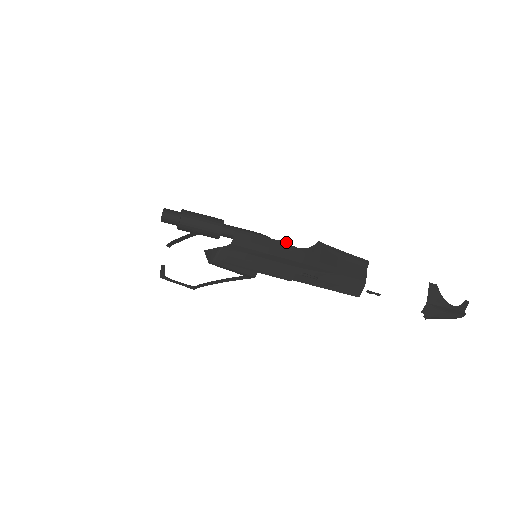
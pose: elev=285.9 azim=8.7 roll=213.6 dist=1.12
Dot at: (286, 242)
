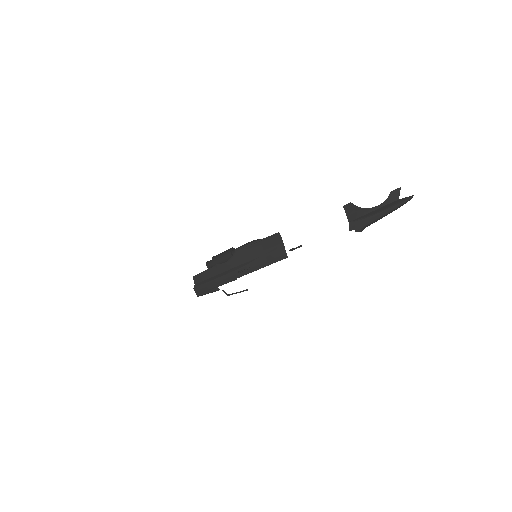
Dot at: (217, 264)
